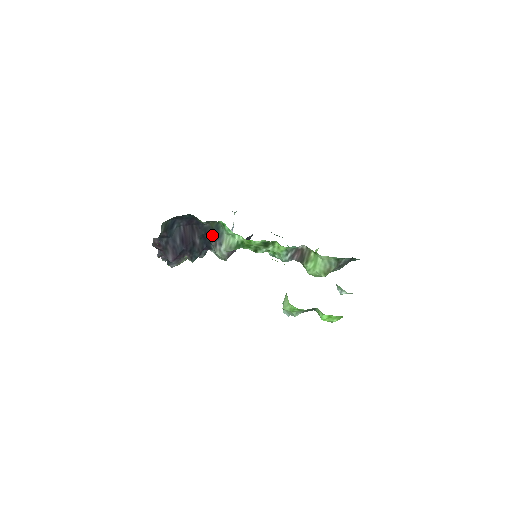
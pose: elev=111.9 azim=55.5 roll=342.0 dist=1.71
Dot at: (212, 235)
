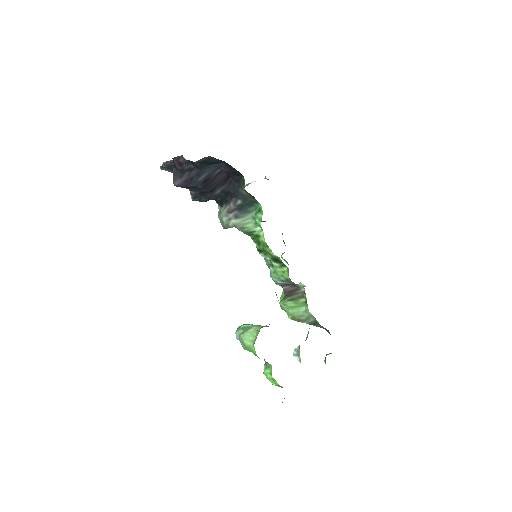
Dot at: (238, 202)
